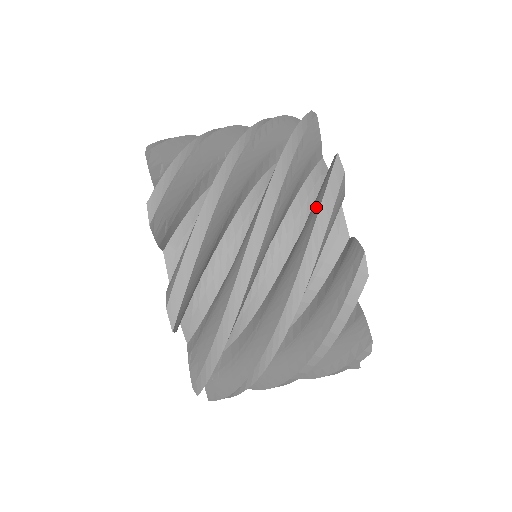
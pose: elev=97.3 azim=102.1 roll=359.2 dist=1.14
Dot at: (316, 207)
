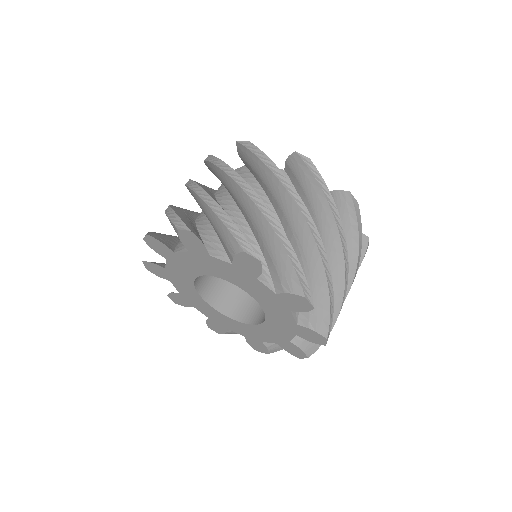
Dot at: (313, 187)
